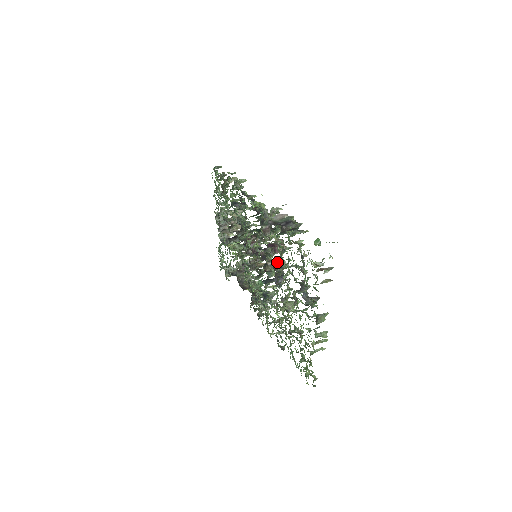
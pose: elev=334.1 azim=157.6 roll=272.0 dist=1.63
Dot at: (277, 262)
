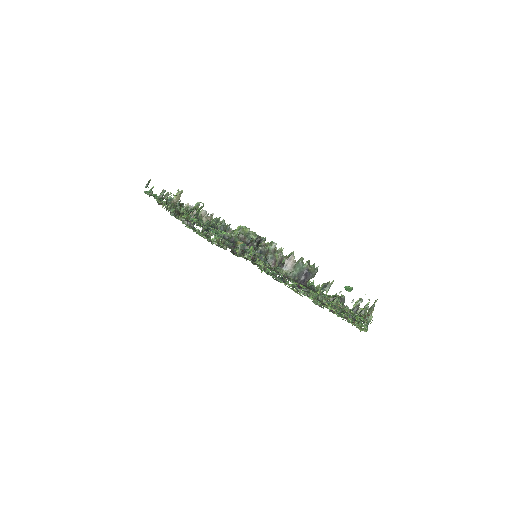
Dot at: occluded
